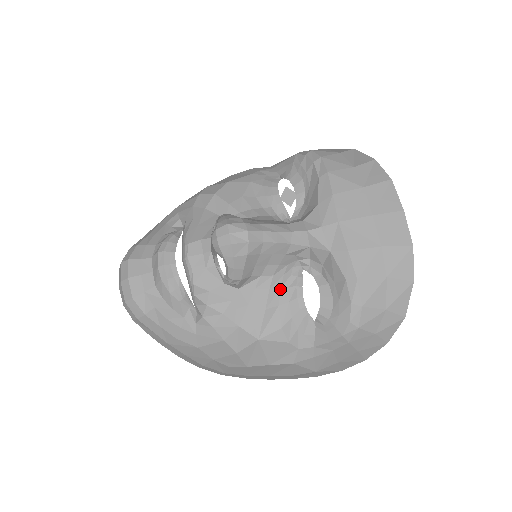
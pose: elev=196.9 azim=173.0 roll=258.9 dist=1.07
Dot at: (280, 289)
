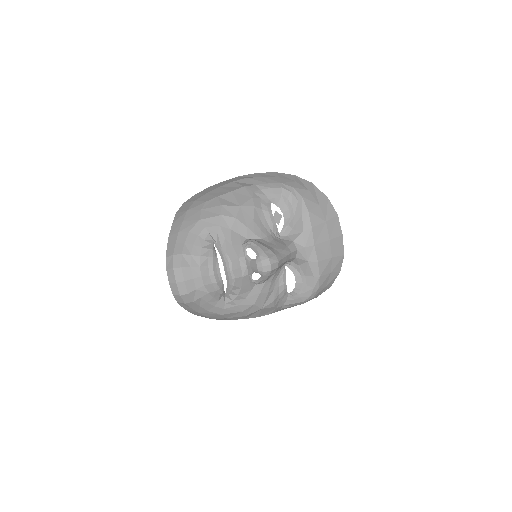
Dot at: (275, 280)
